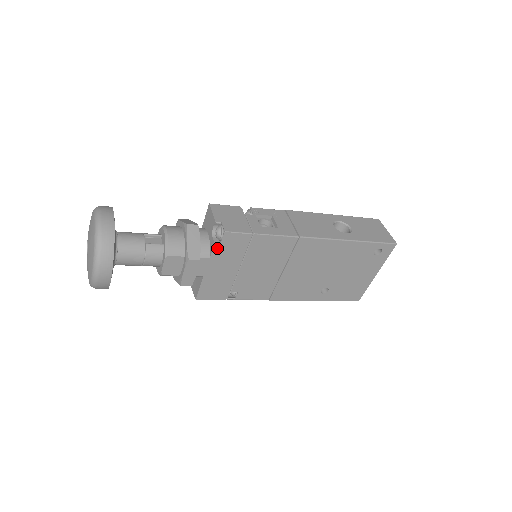
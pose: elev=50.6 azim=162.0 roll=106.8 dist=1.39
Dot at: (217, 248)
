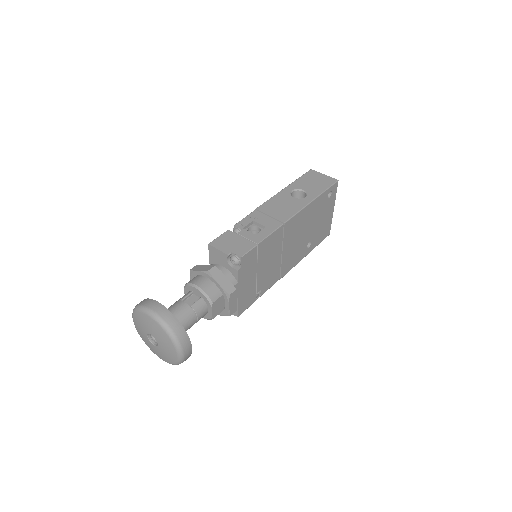
Dot at: (240, 272)
